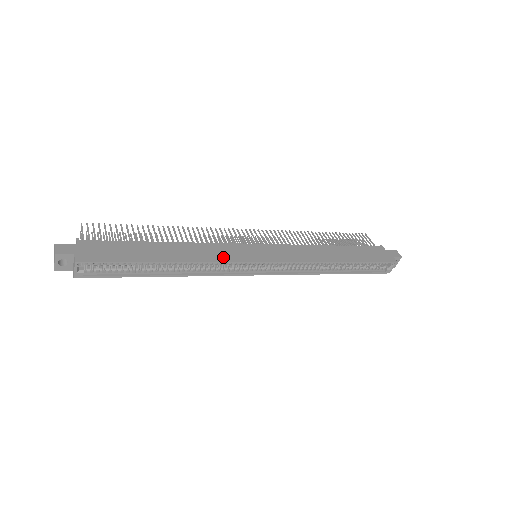
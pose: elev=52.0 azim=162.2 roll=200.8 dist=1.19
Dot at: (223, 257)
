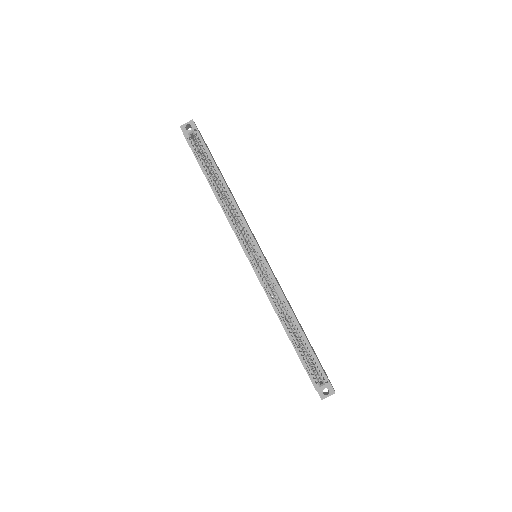
Dot at: occluded
